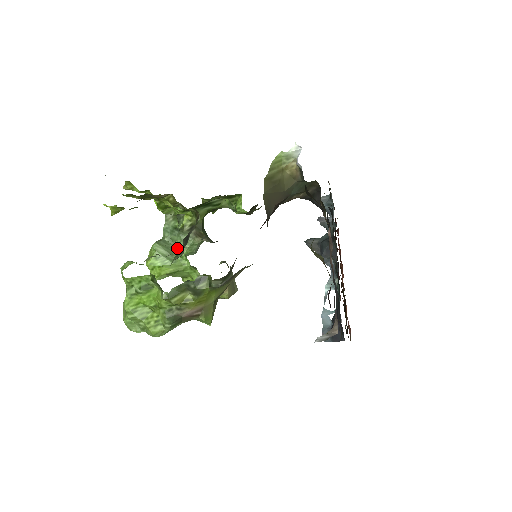
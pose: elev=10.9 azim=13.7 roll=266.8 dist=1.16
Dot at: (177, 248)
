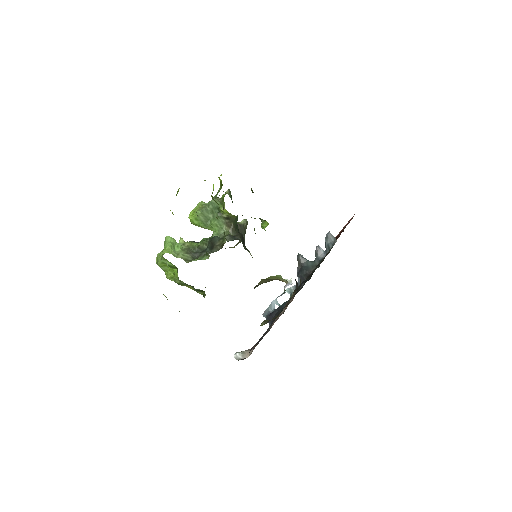
Dot at: (212, 222)
